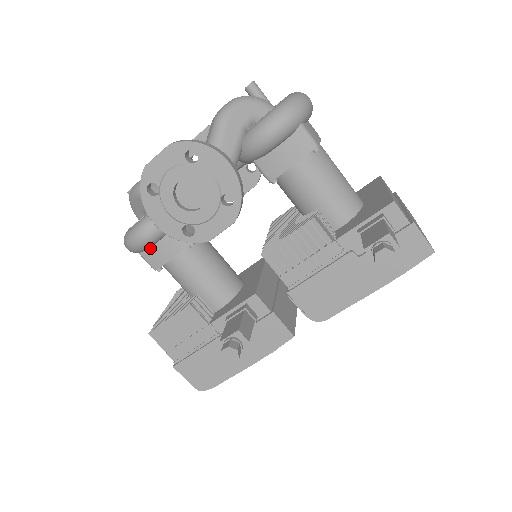
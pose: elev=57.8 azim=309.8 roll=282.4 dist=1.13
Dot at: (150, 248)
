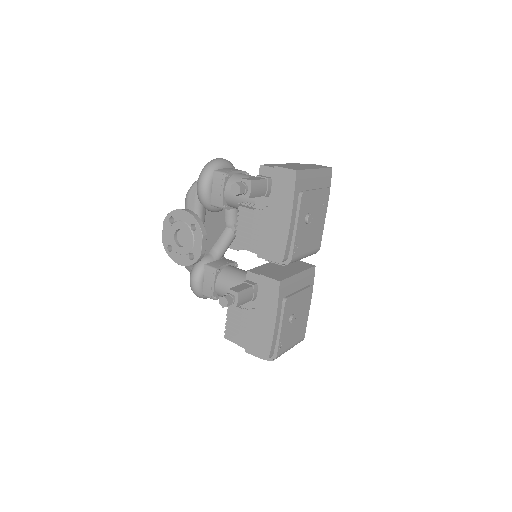
Dot at: (203, 287)
